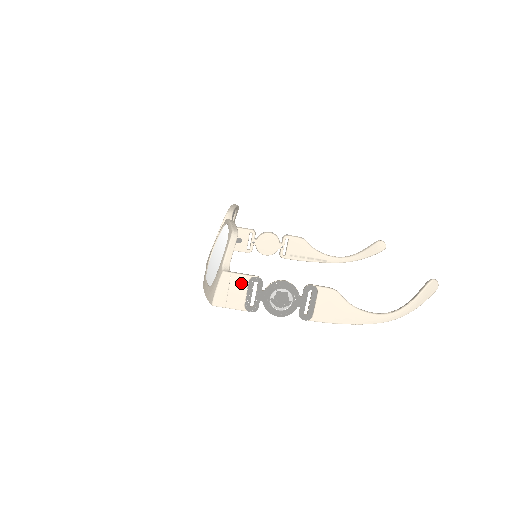
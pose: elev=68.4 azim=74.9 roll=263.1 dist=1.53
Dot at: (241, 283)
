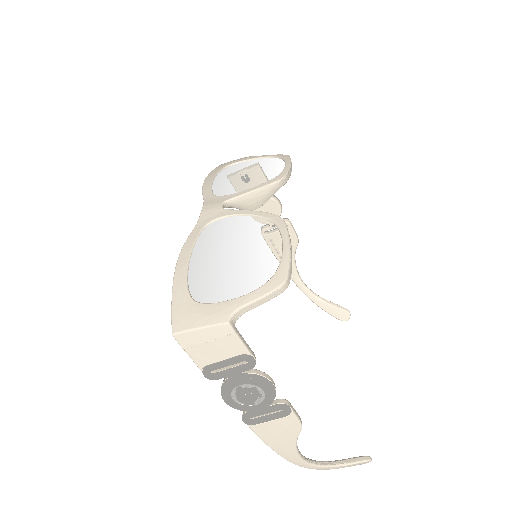
Dot at: (231, 349)
